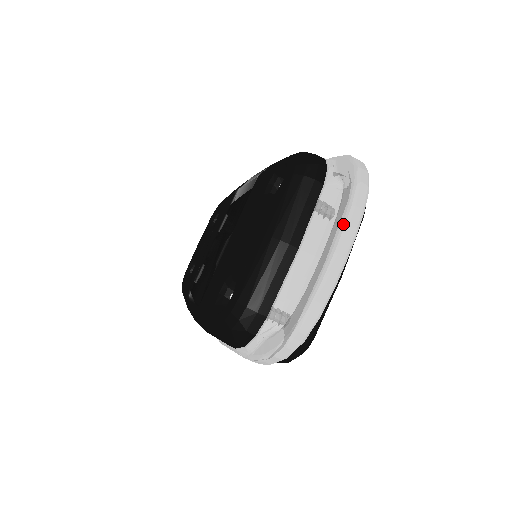
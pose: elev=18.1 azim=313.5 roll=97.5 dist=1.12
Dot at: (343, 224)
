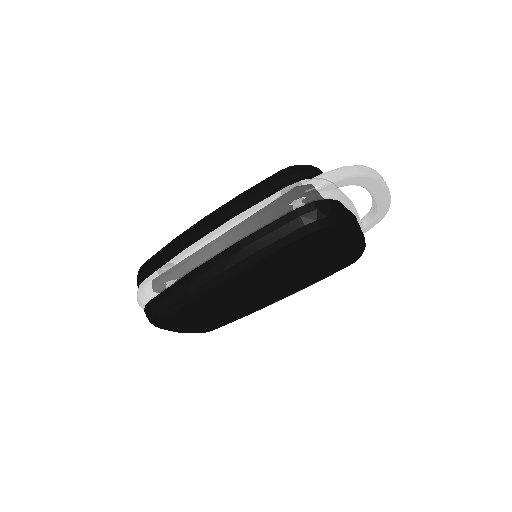
Dot at: occluded
